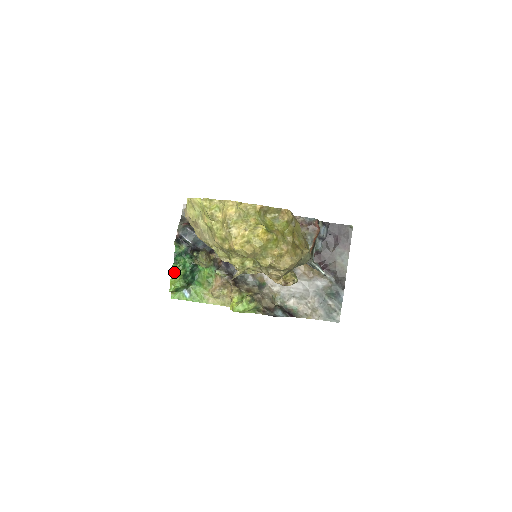
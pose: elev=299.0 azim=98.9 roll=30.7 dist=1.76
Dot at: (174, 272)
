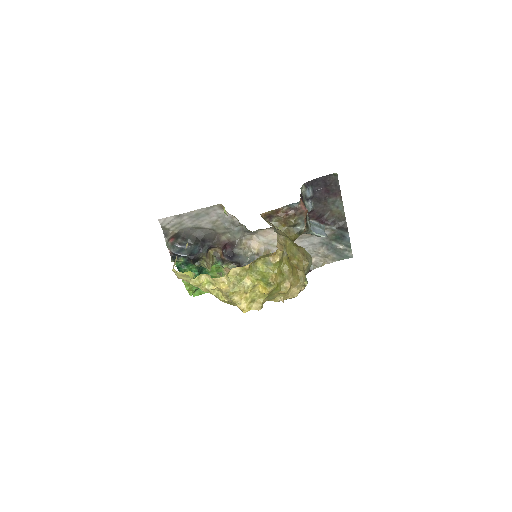
Dot at: (185, 282)
